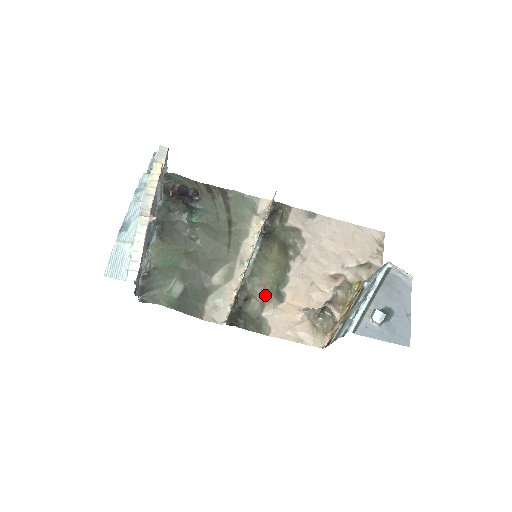
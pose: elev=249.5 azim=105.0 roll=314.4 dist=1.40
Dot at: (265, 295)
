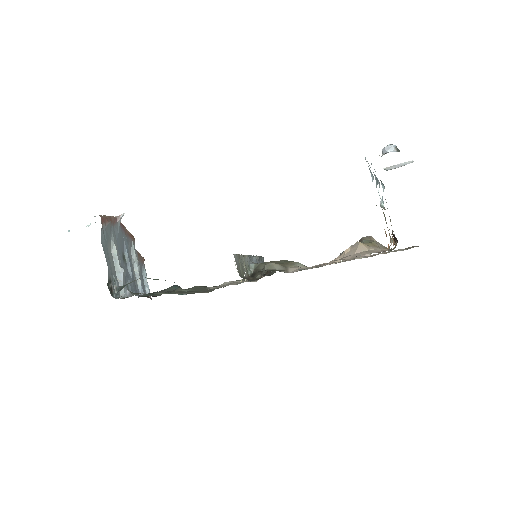
Dot at: (282, 263)
